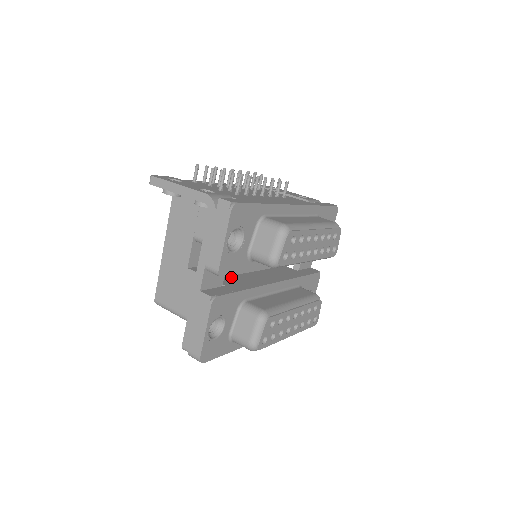
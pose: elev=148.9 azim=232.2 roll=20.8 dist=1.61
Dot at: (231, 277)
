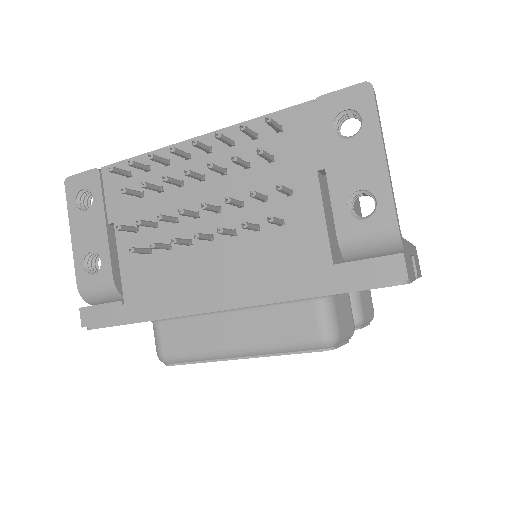
Dot at: occluded
